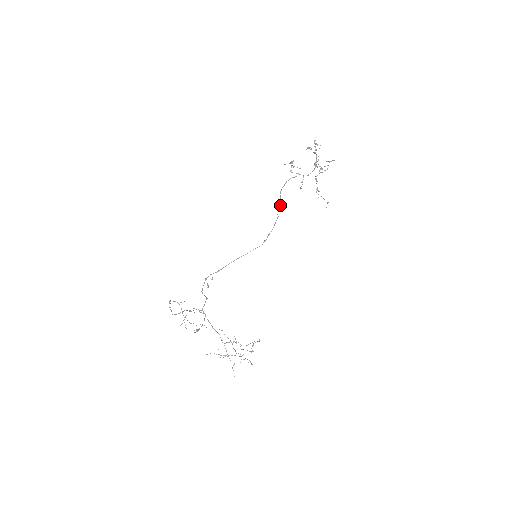
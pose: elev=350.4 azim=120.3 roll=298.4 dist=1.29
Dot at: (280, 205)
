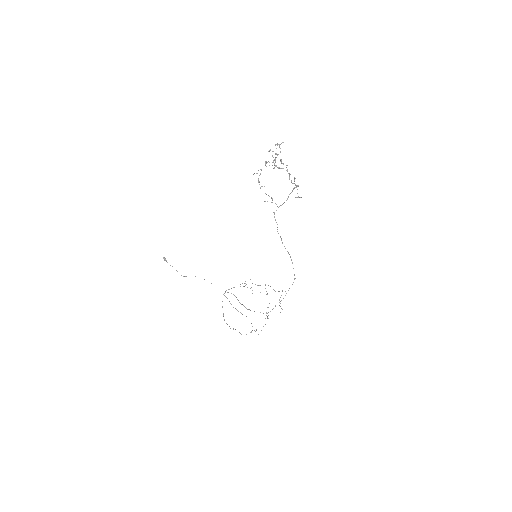
Dot at: (281, 239)
